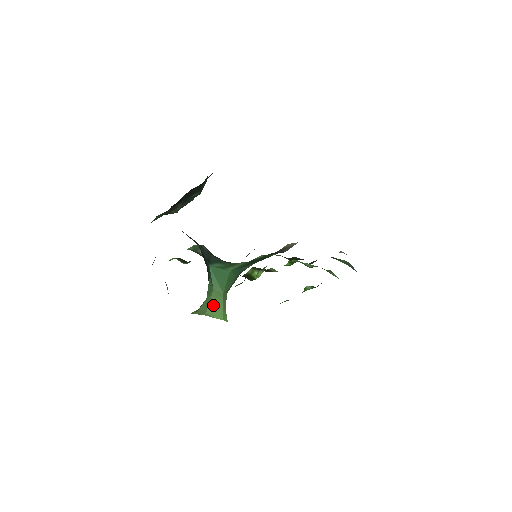
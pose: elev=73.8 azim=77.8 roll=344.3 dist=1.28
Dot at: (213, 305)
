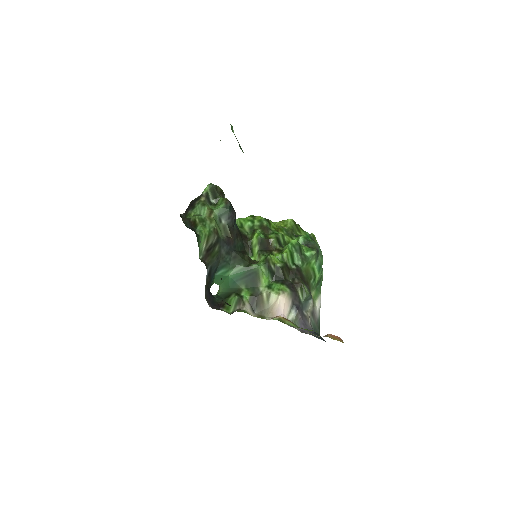
Dot at: occluded
